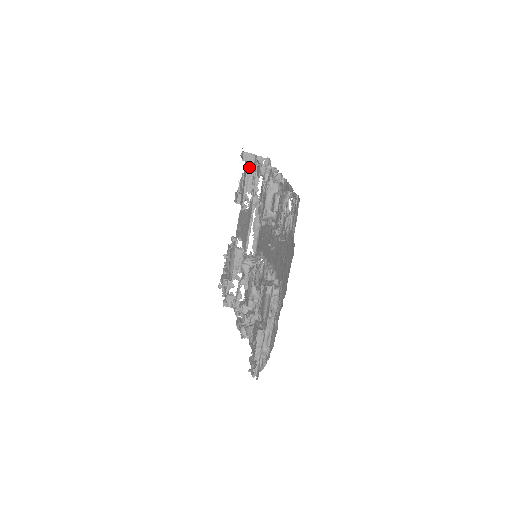
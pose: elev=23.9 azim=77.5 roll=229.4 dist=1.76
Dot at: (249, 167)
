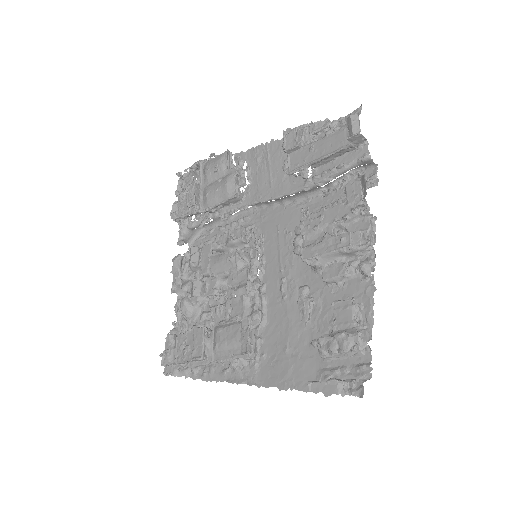
Dot at: (345, 149)
